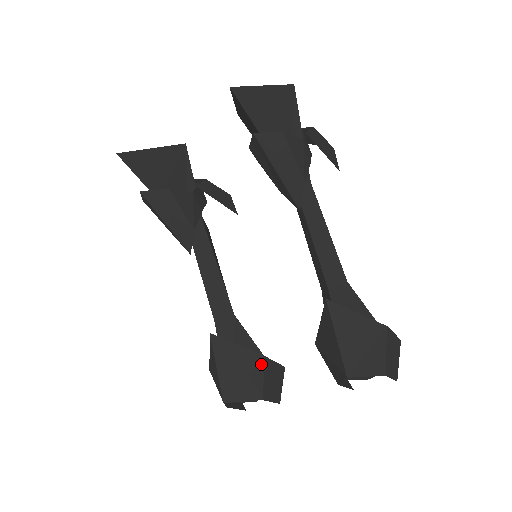
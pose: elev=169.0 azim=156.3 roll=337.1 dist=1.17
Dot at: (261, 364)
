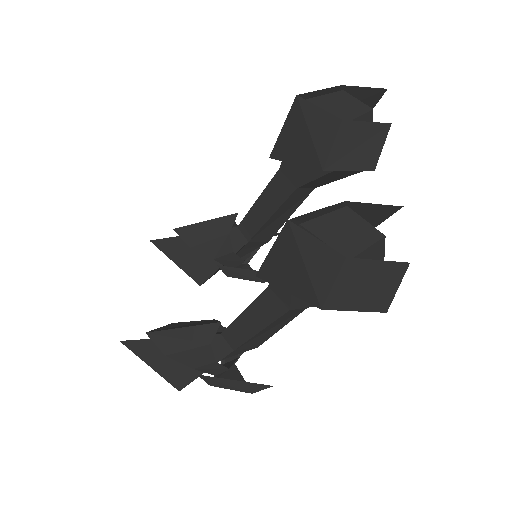
Dot at: occluded
